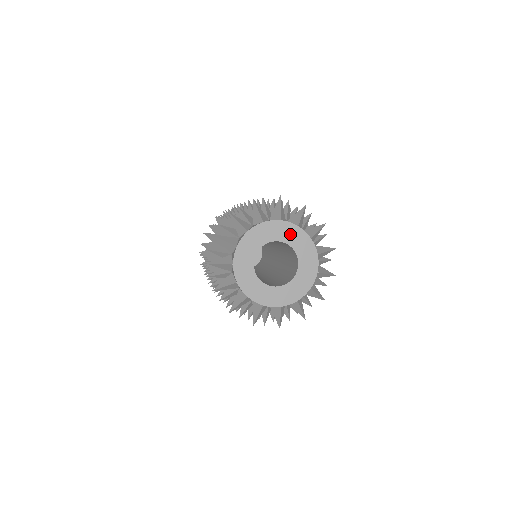
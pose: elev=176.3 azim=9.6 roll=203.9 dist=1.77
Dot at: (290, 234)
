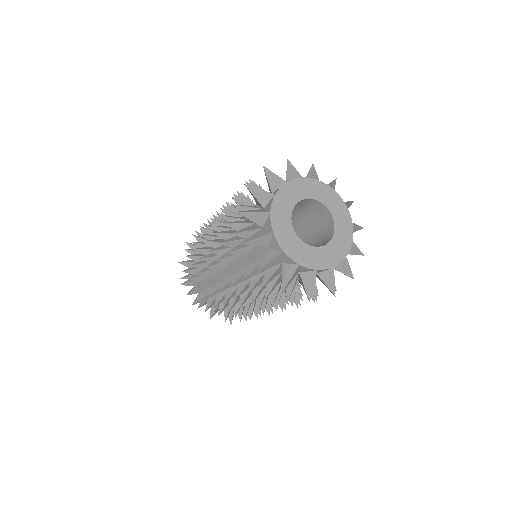
Dot at: (342, 220)
